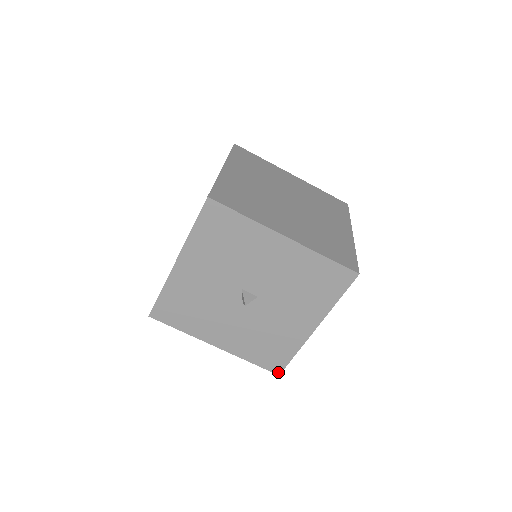
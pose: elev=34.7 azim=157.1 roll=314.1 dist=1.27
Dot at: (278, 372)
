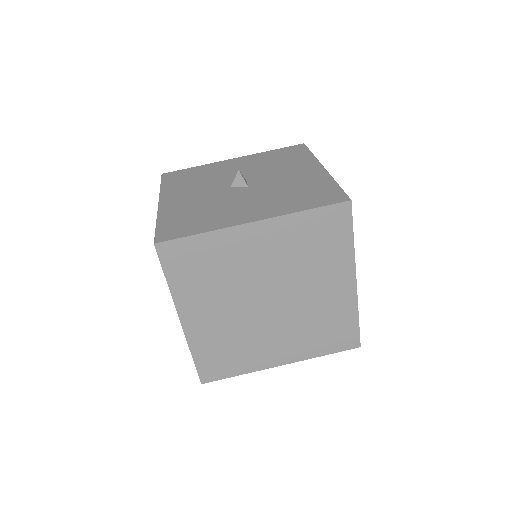
Dot at: (159, 241)
